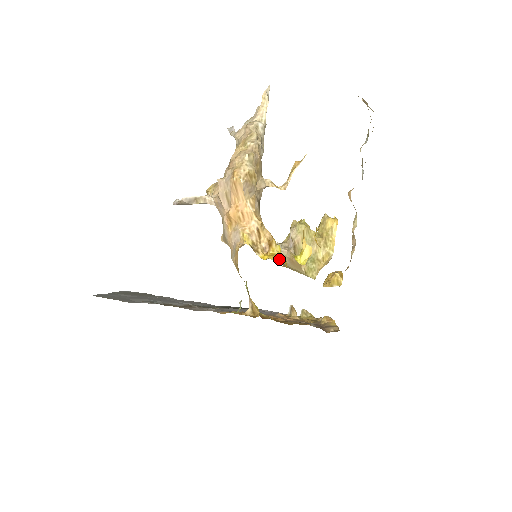
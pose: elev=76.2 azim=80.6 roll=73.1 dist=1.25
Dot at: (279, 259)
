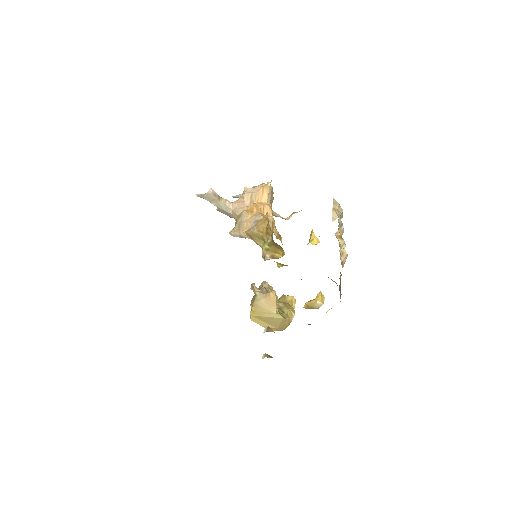
Dot at: occluded
